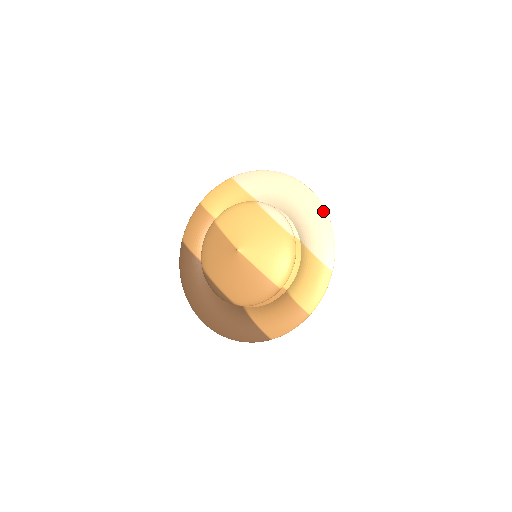
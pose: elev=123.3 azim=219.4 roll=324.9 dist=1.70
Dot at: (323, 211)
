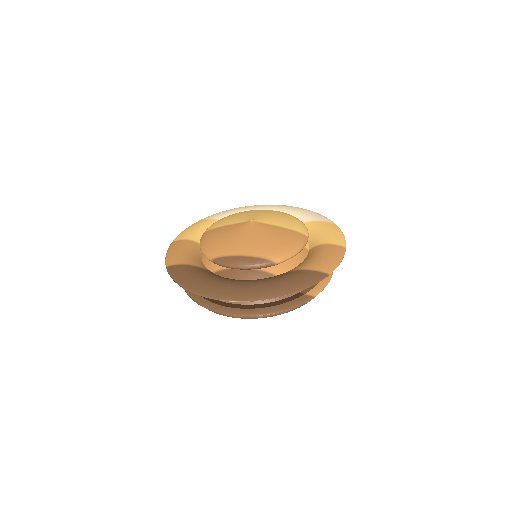
Dot at: (297, 207)
